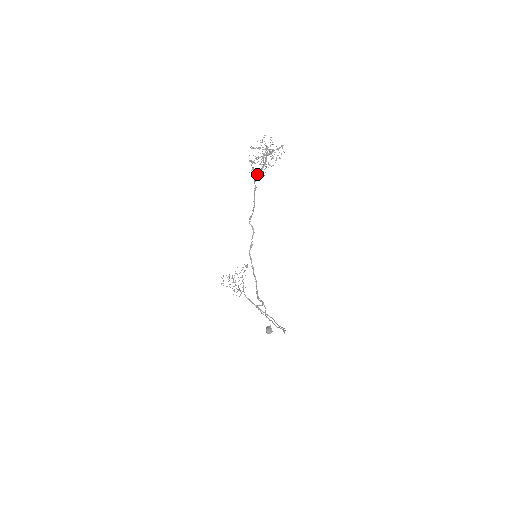
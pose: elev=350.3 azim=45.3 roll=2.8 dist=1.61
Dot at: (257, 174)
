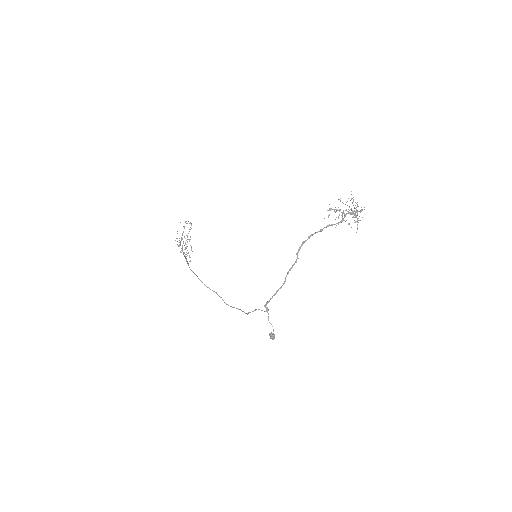
Dot at: (333, 224)
